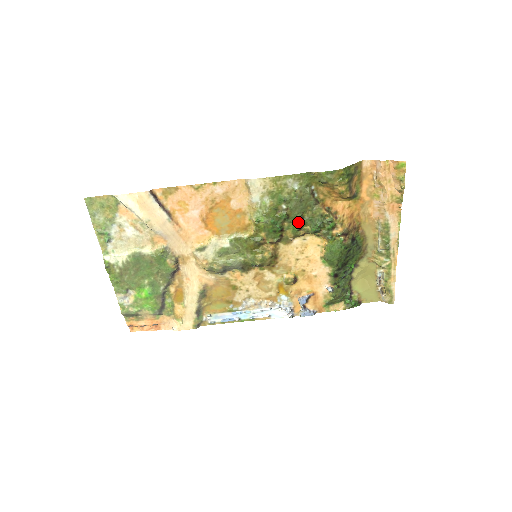
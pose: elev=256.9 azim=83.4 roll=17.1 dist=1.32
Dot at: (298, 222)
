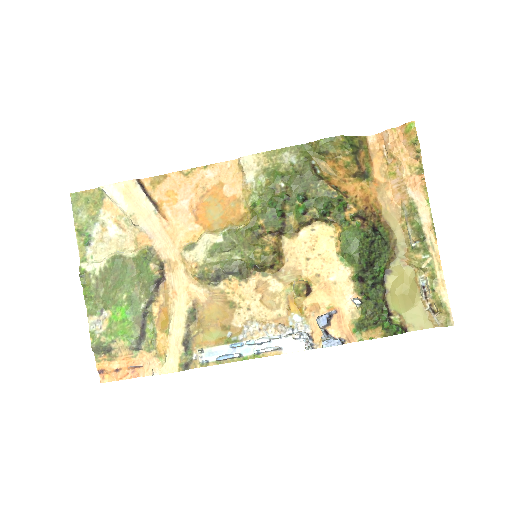
Dot at: (301, 204)
